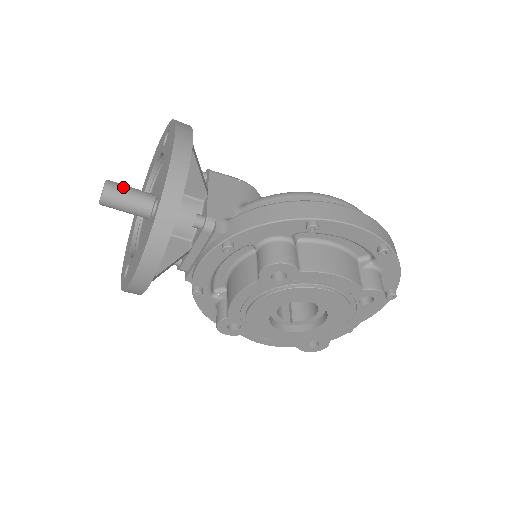
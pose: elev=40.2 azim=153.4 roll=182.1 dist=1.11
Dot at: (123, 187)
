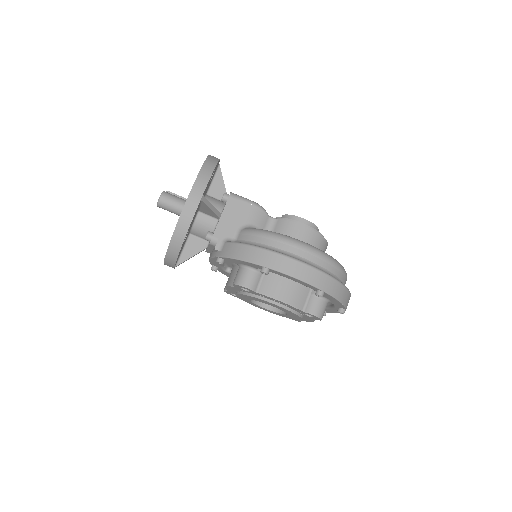
Dot at: (171, 199)
